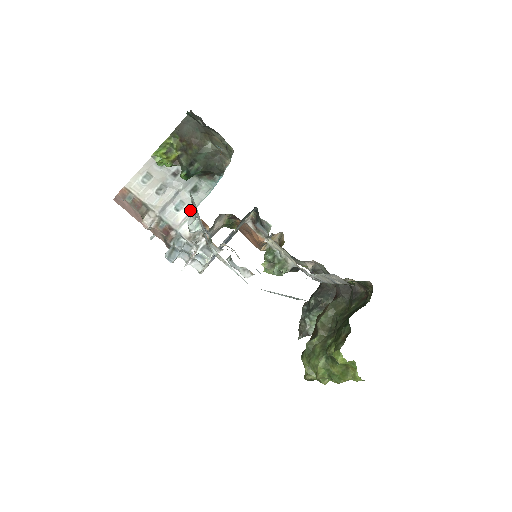
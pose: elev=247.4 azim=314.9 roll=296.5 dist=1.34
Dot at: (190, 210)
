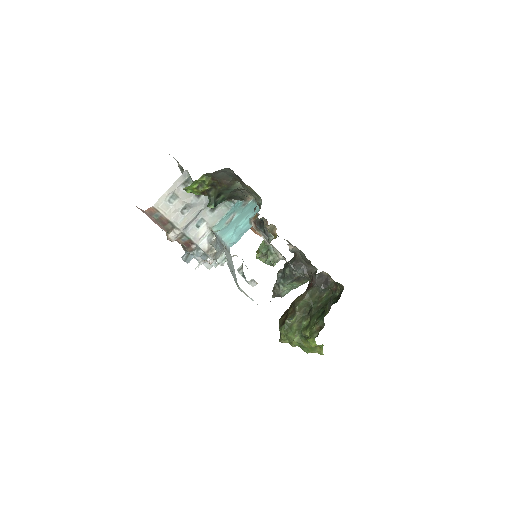
Dot at: (209, 227)
